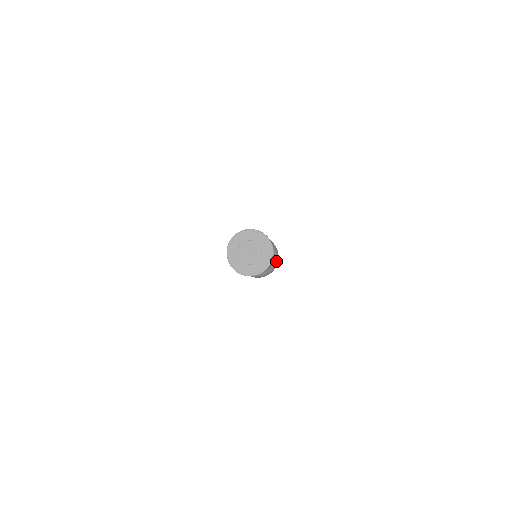
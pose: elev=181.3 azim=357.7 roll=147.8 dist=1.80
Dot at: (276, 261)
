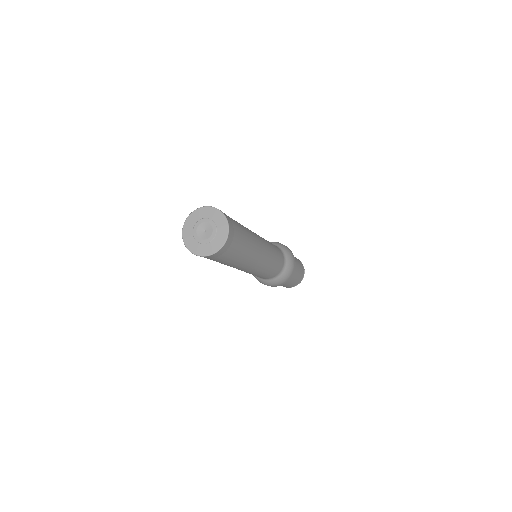
Dot at: (289, 258)
